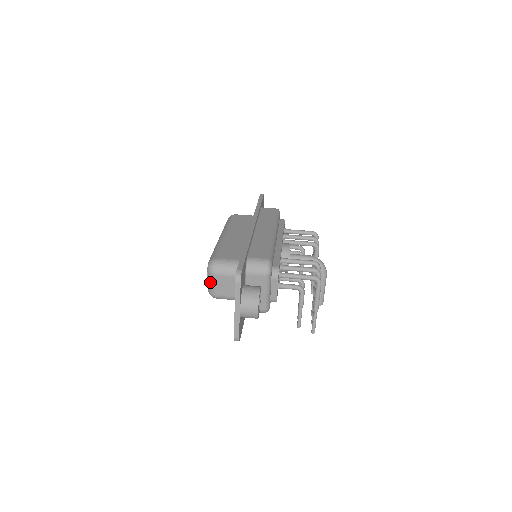
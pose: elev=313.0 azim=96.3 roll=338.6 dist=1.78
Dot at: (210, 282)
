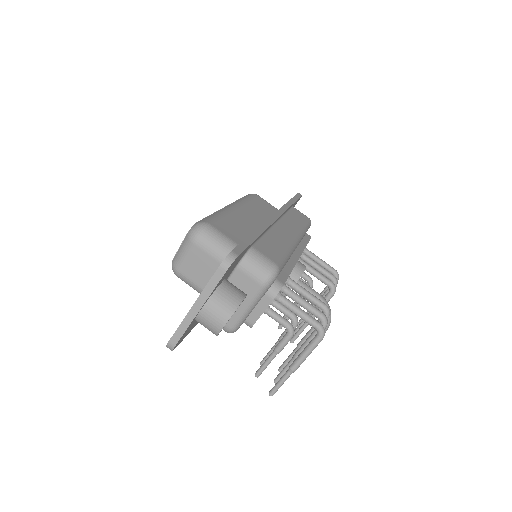
Dot at: (182, 249)
